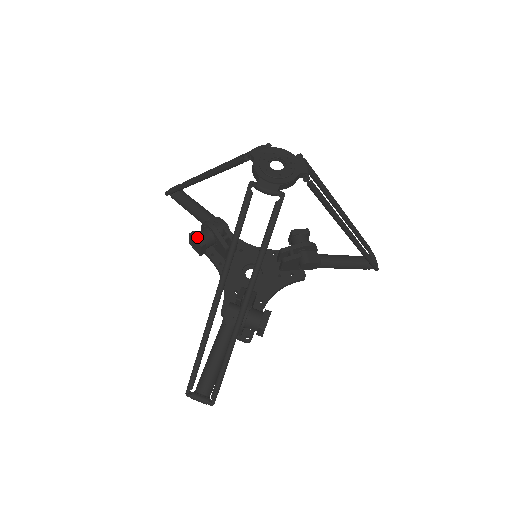
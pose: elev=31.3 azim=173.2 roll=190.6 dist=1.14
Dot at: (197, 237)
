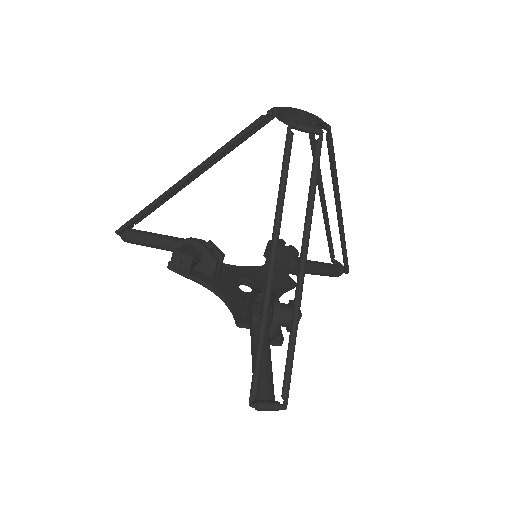
Dot at: (184, 251)
